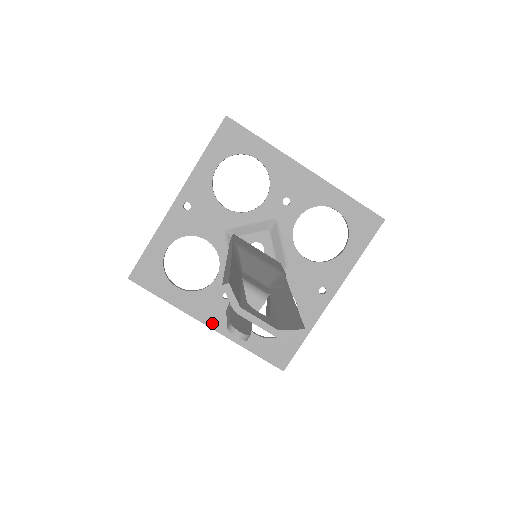
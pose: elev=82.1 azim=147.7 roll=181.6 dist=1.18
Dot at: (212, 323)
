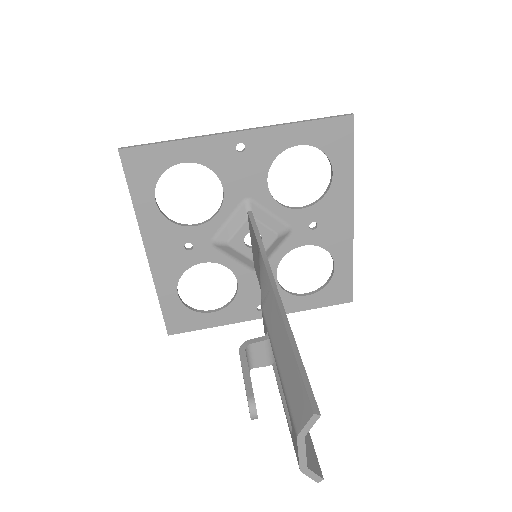
Dot at: (153, 255)
